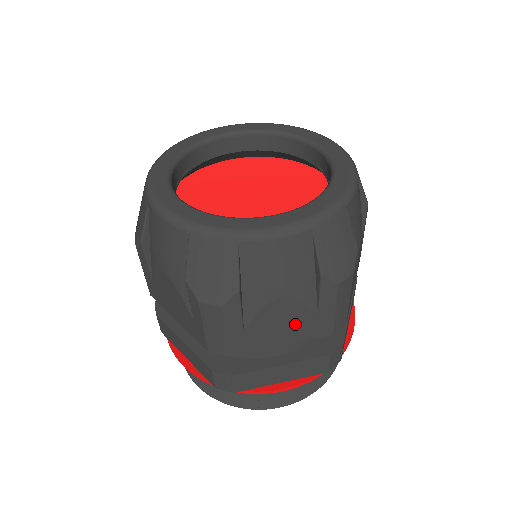
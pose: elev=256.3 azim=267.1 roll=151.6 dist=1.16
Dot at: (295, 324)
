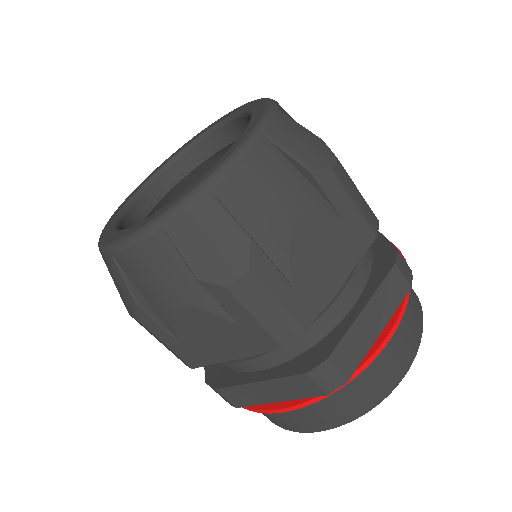
Dot at: (334, 246)
